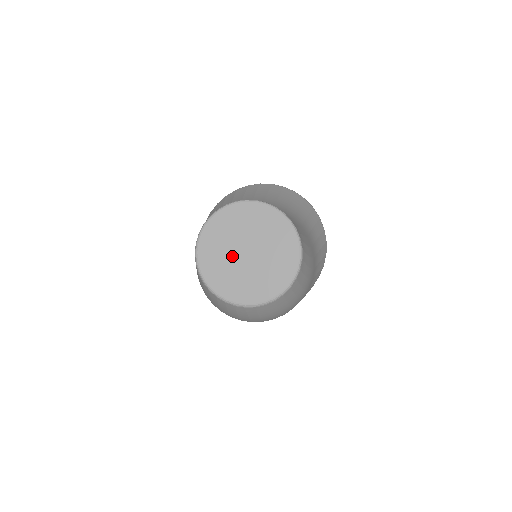
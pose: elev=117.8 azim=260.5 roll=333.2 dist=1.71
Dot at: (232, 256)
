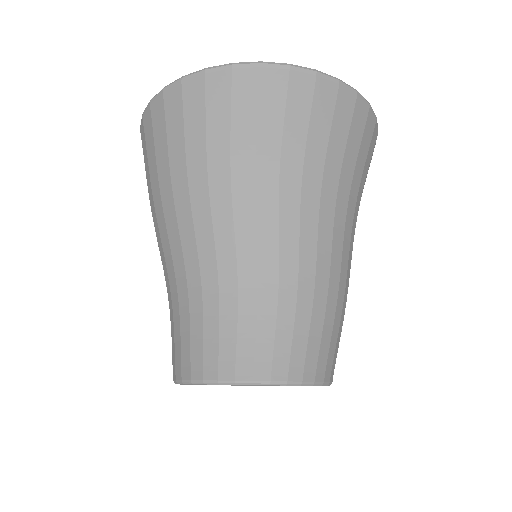
Dot at: occluded
